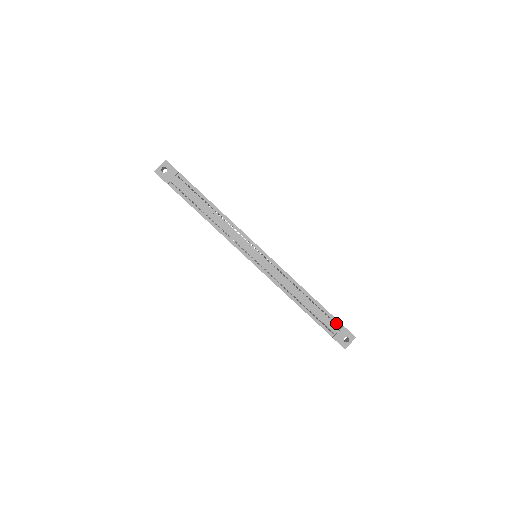
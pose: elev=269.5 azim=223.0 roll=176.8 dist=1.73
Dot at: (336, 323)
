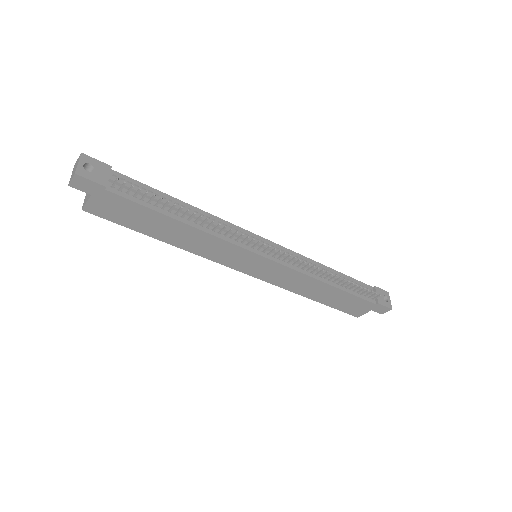
Dot at: (367, 288)
